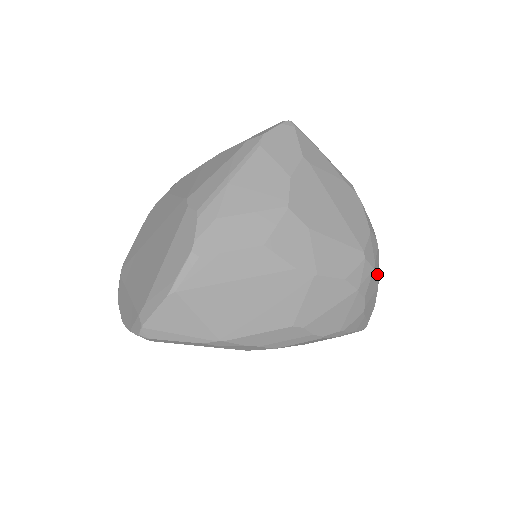
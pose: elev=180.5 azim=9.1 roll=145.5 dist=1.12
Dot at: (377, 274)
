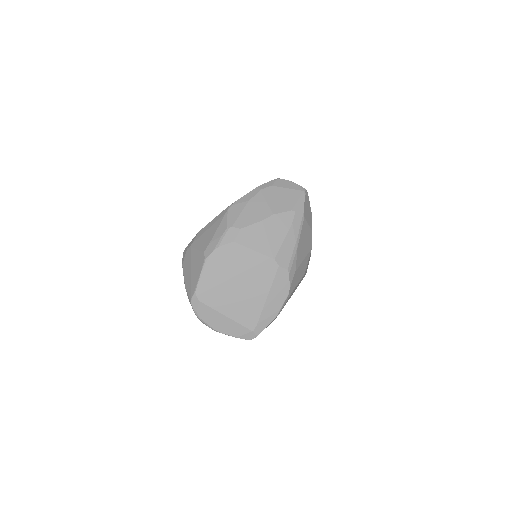
Dot at: occluded
